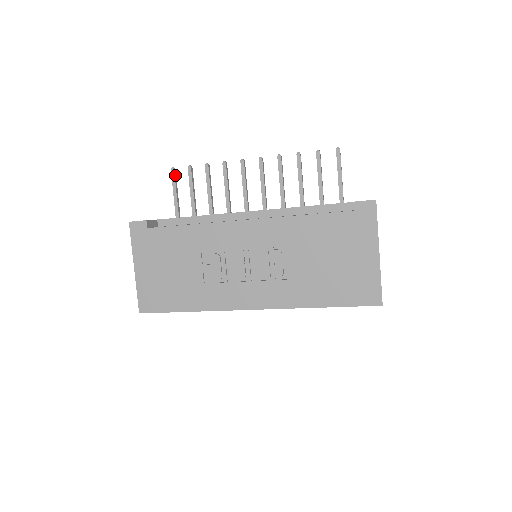
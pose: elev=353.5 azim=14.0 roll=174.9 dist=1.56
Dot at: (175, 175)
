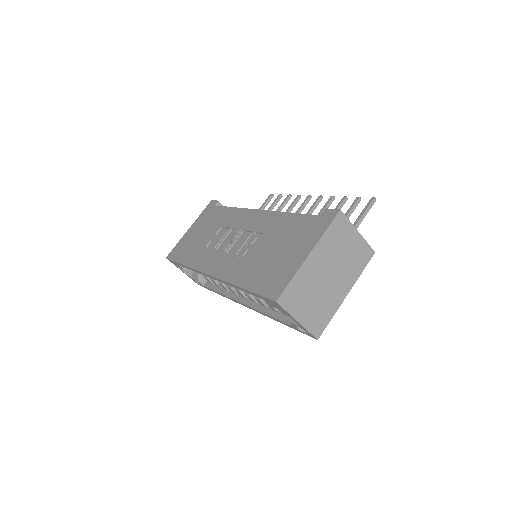
Dot at: (270, 199)
